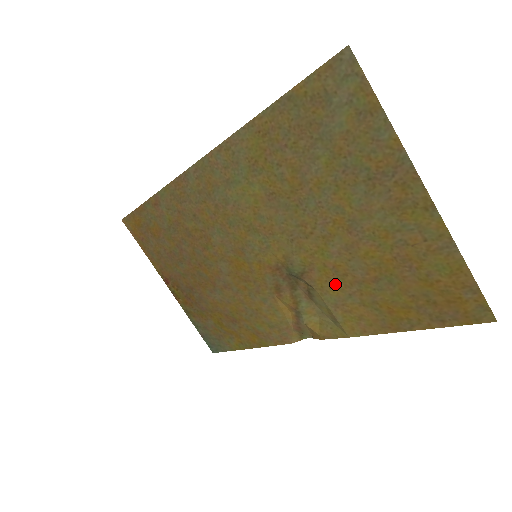
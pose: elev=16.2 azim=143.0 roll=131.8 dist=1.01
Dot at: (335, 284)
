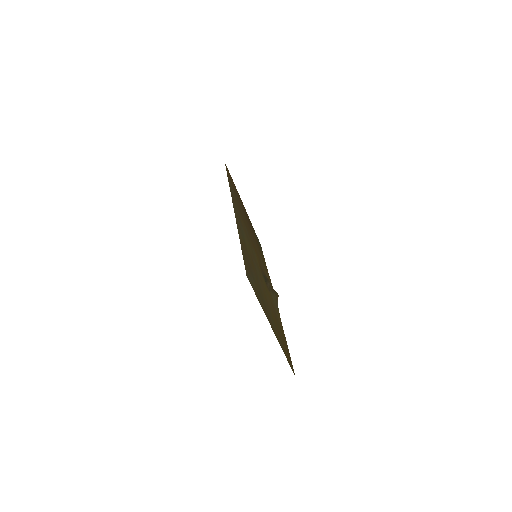
Dot at: (272, 302)
